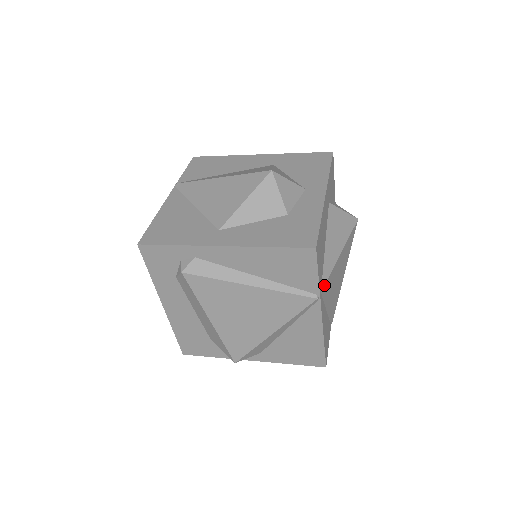
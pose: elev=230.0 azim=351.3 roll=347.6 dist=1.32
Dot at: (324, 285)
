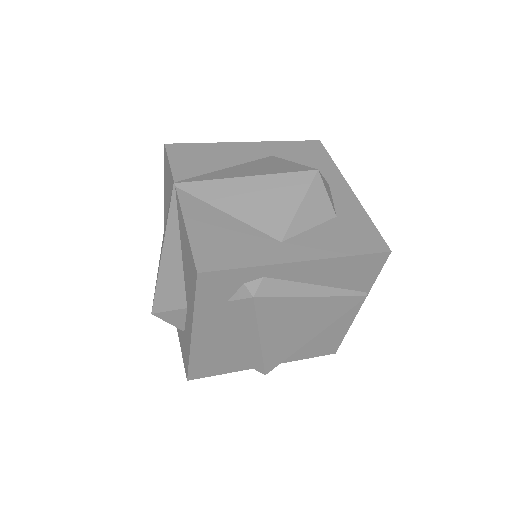
Dot at: occluded
